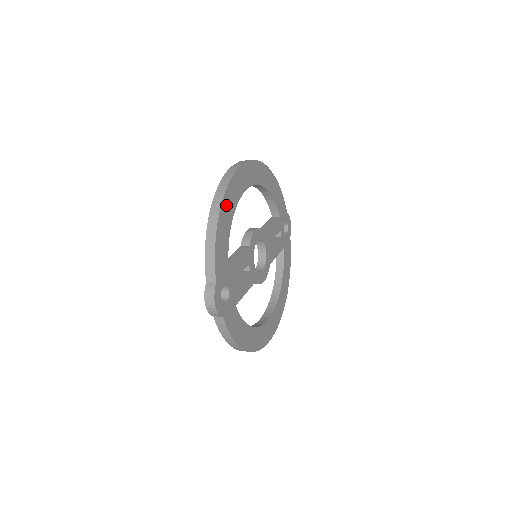
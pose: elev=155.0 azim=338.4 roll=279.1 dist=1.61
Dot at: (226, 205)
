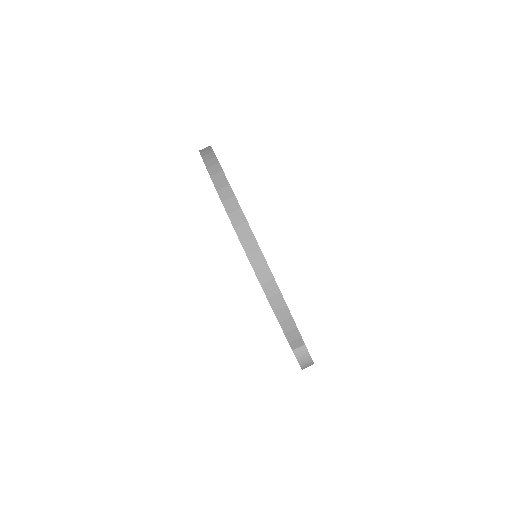
Dot at: occluded
